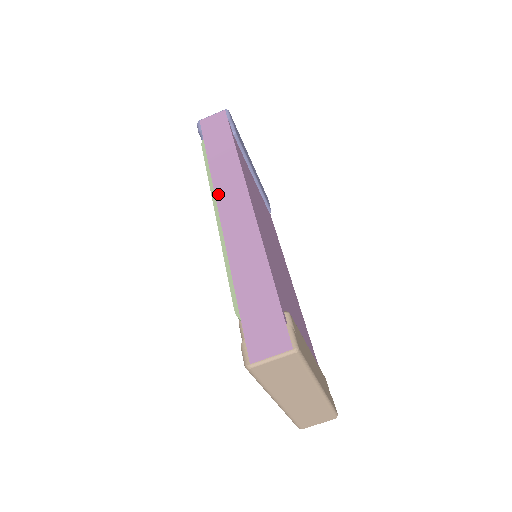
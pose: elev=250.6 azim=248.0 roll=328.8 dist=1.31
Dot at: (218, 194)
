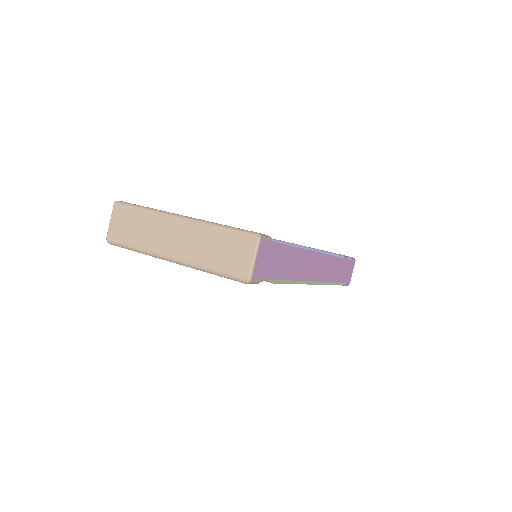
Dot at: occluded
